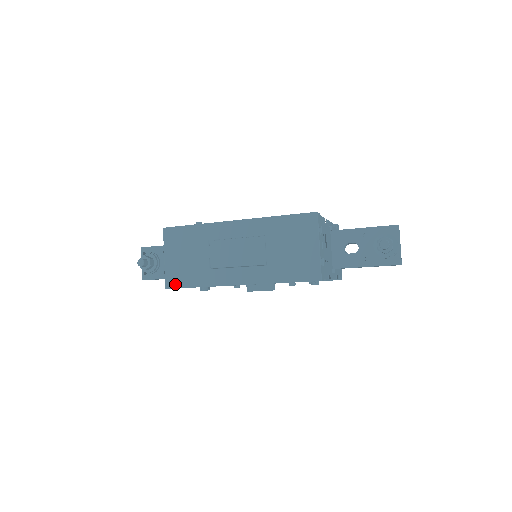
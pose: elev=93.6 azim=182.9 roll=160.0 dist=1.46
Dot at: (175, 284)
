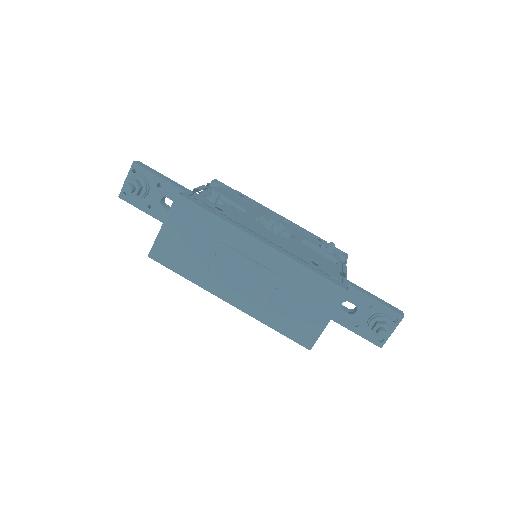
Dot at: (161, 259)
